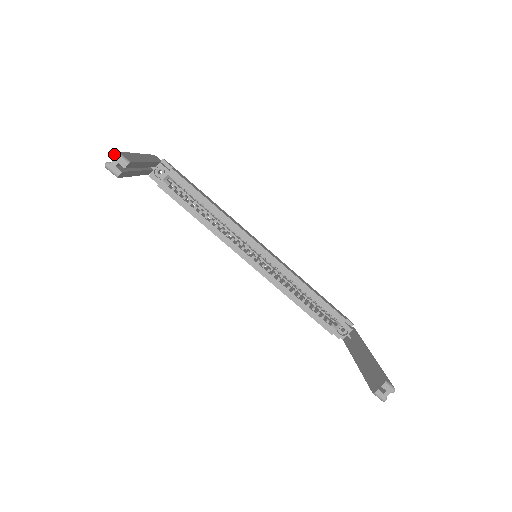
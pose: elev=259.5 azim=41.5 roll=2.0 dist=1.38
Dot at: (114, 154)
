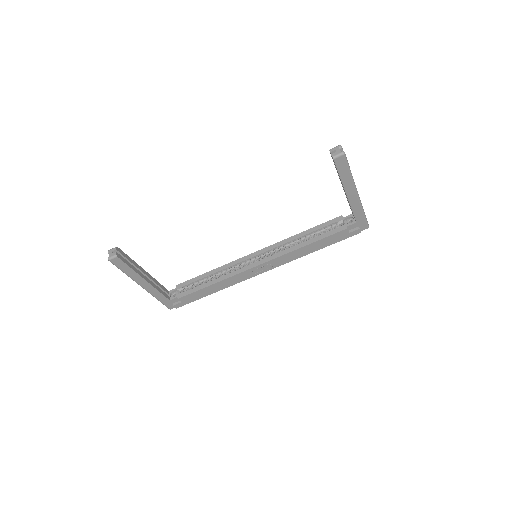
Dot at: (108, 252)
